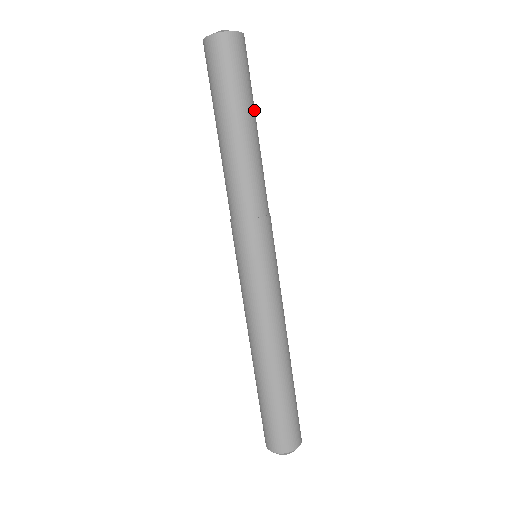
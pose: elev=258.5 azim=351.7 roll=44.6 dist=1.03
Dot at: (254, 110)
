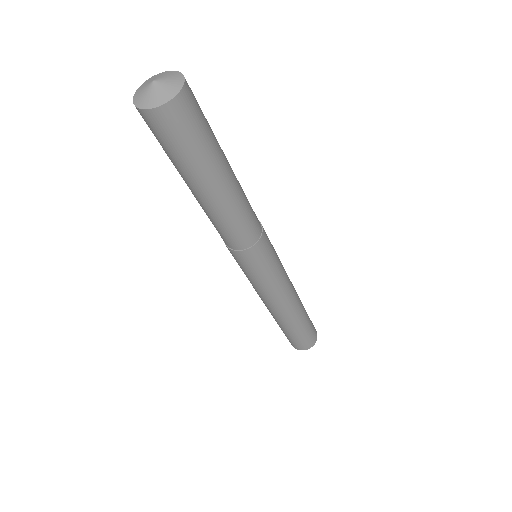
Dot at: occluded
